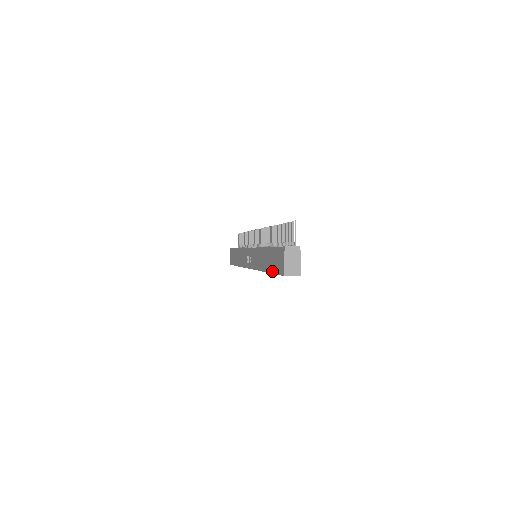
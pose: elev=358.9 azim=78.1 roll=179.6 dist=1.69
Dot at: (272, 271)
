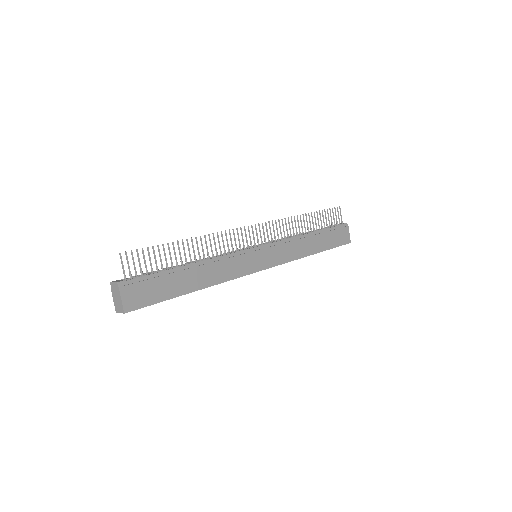
Dot at: occluded
